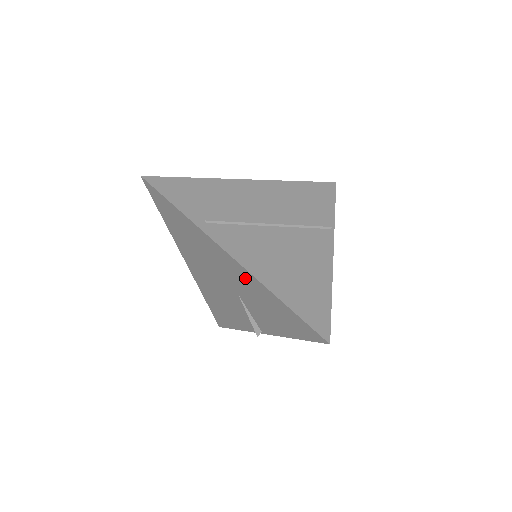
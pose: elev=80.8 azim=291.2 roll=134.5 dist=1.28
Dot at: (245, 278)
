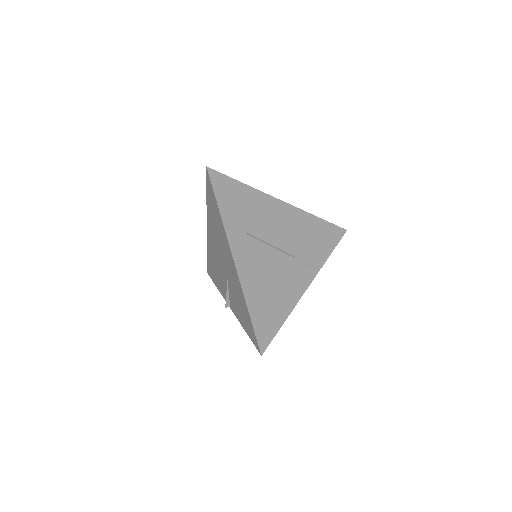
Dot at: (236, 279)
